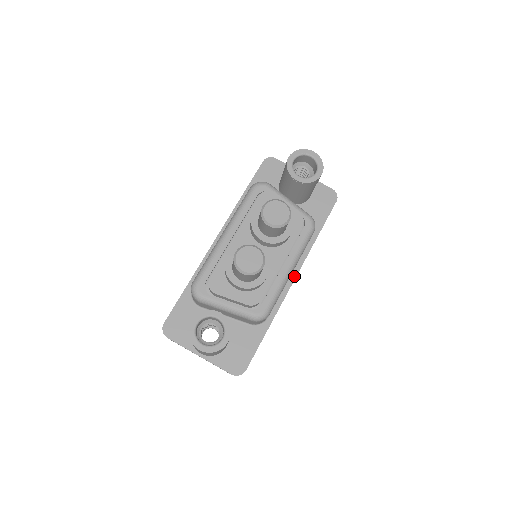
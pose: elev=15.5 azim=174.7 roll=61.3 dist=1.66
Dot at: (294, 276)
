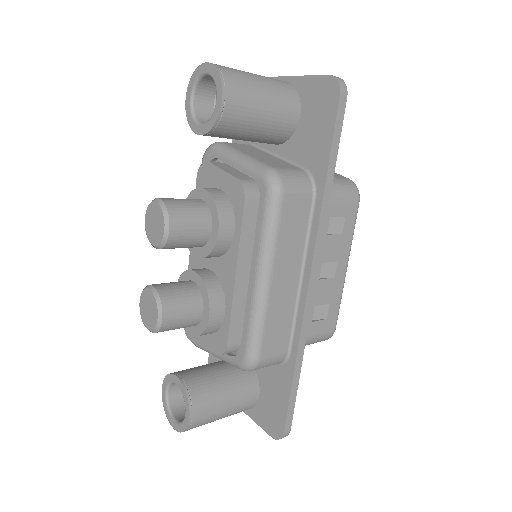
Dot at: (307, 273)
